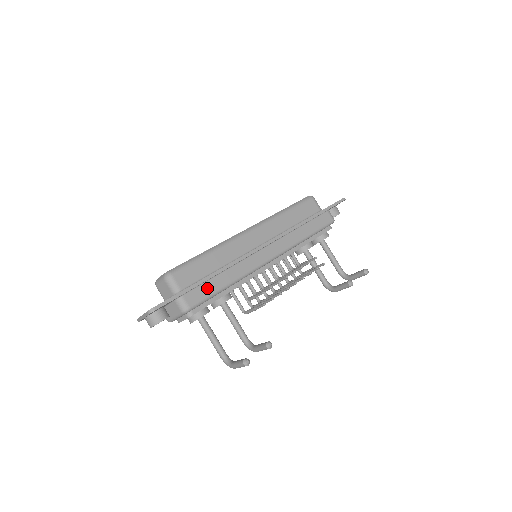
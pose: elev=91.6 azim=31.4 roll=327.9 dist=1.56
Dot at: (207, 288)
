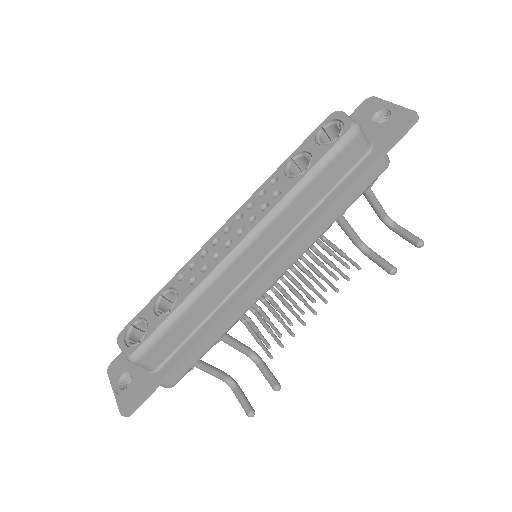
Dot at: (191, 357)
